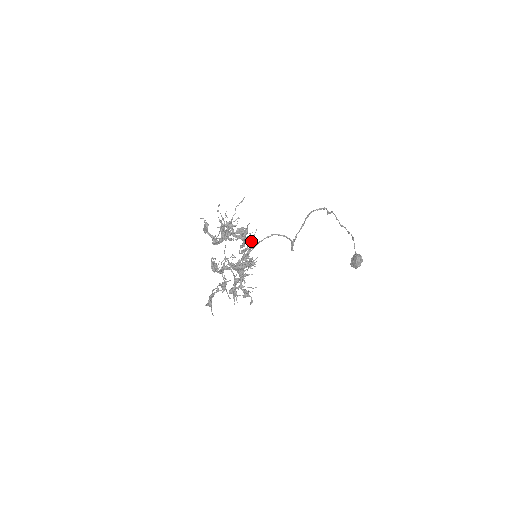
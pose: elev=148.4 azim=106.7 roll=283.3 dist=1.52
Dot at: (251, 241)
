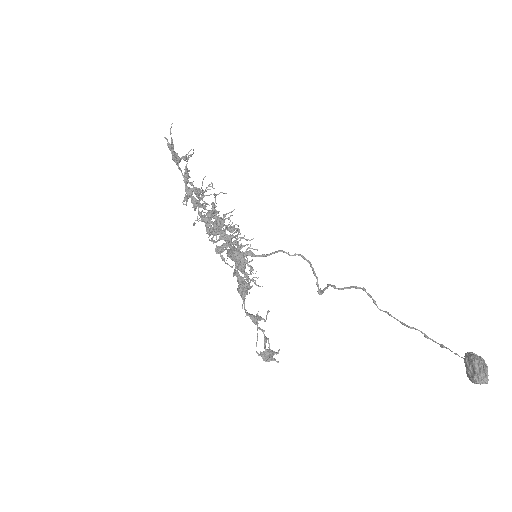
Dot at: (261, 317)
